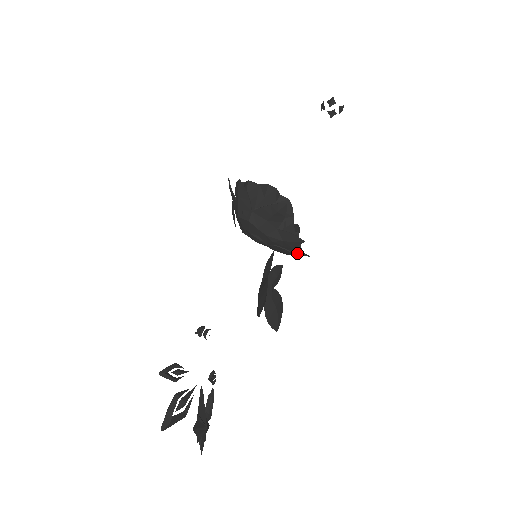
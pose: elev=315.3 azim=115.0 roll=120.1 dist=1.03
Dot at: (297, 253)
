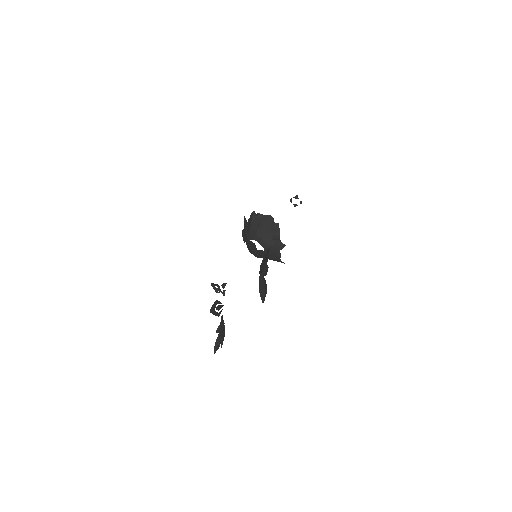
Dot at: (280, 255)
